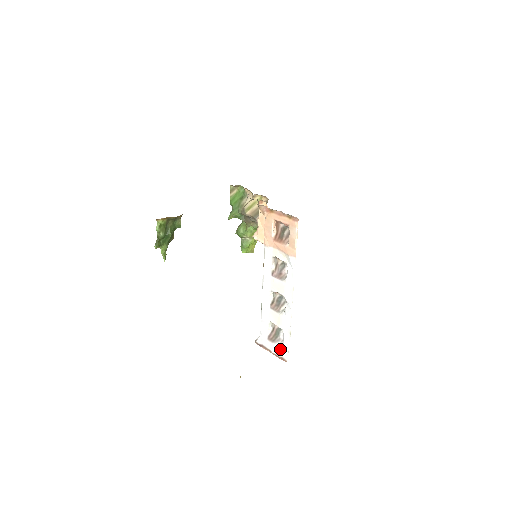
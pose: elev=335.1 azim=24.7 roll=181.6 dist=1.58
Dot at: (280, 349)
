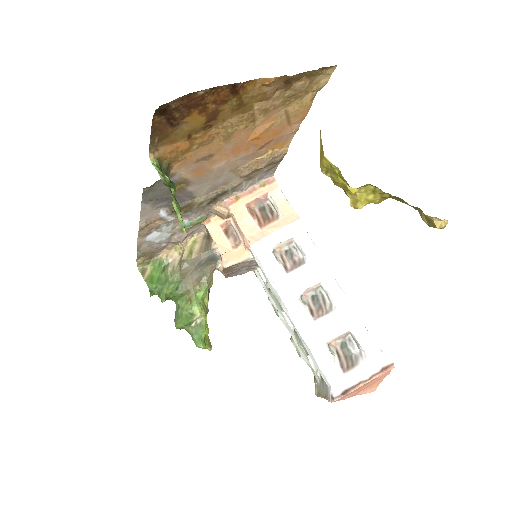
Dot at: (370, 362)
